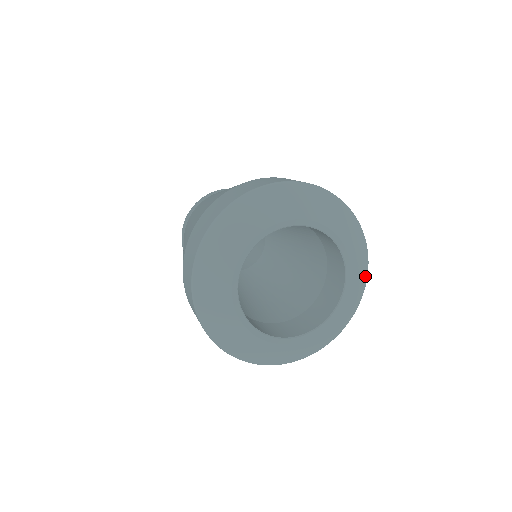
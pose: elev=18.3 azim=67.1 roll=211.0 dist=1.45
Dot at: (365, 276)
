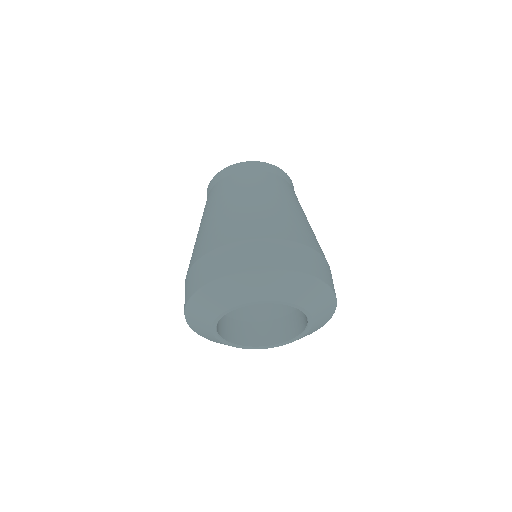
Dot at: (332, 313)
